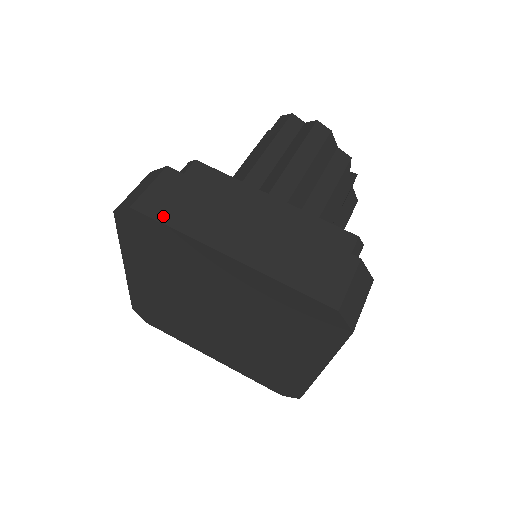
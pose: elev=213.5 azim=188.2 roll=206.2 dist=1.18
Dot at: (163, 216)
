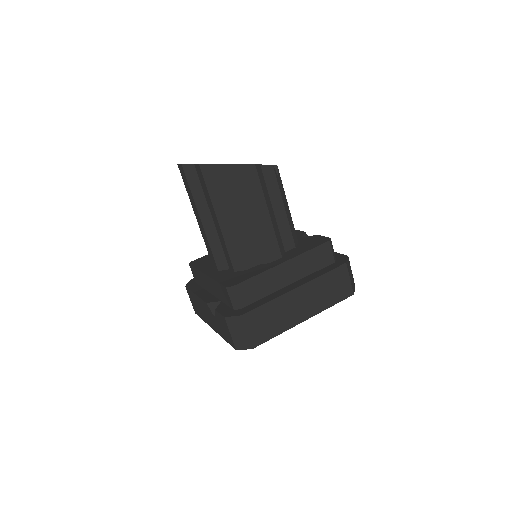
Dot at: (268, 337)
